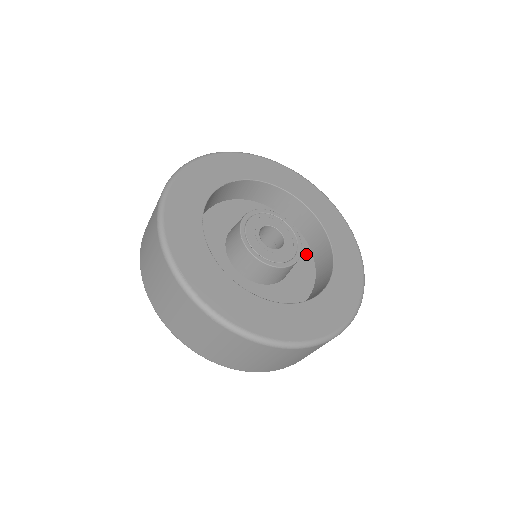
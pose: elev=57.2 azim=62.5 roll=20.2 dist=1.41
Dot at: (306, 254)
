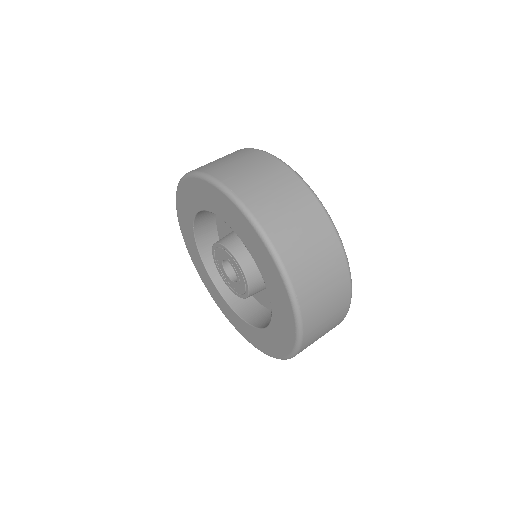
Dot at: occluded
